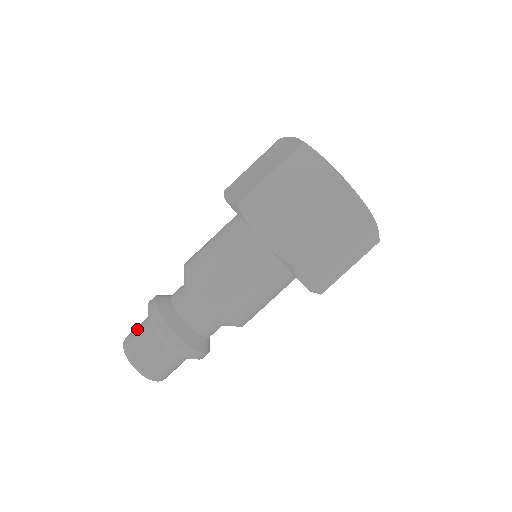
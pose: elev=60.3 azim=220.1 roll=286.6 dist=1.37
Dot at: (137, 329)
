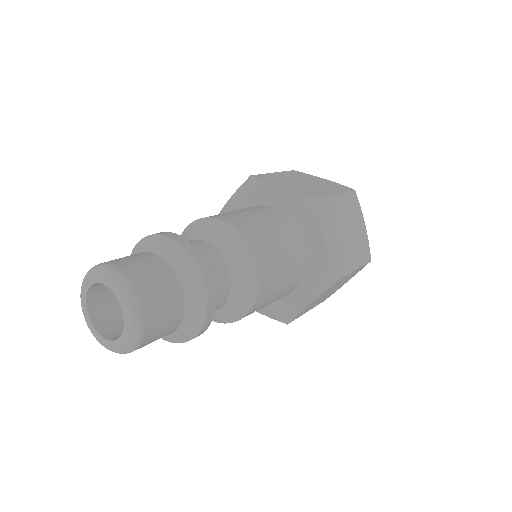
Dot at: occluded
